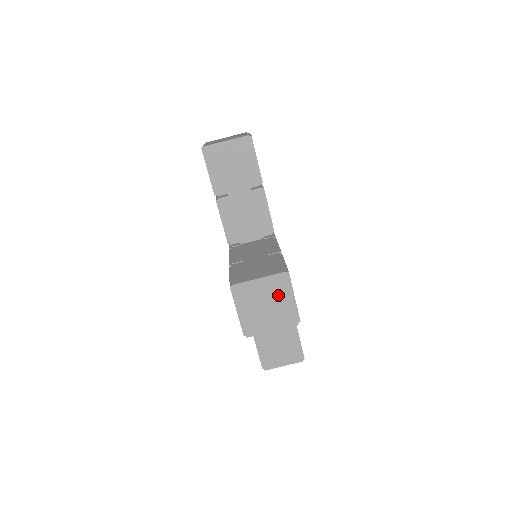
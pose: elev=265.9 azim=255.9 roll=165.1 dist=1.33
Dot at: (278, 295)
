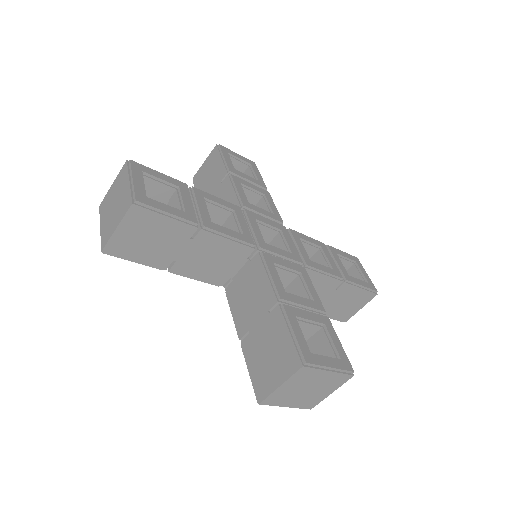
Dot at: (312, 379)
